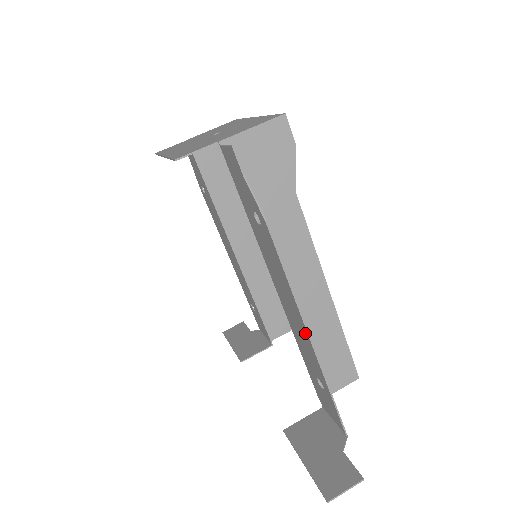
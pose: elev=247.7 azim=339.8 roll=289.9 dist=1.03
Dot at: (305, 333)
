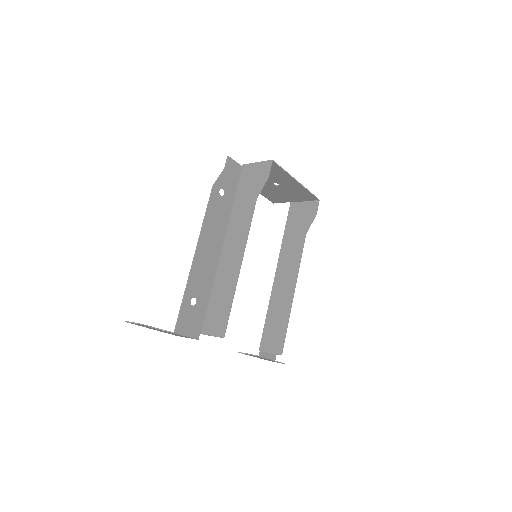
Dot at: (198, 255)
